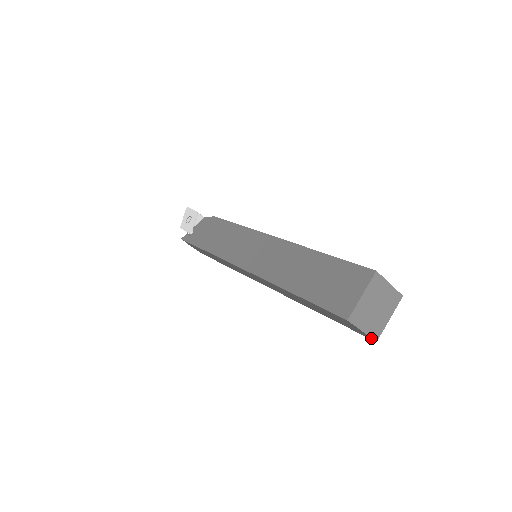
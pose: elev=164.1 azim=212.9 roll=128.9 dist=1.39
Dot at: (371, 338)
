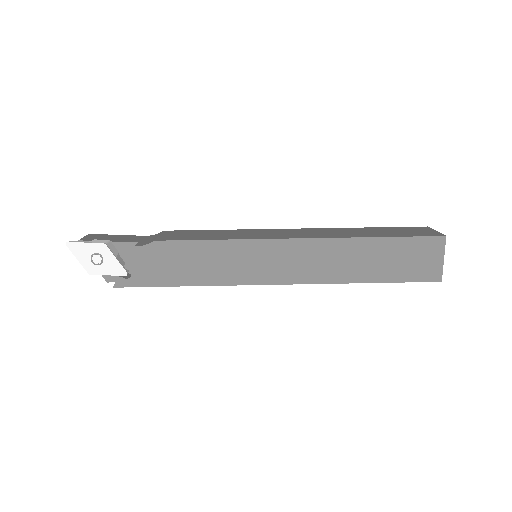
Dot at: occluded
